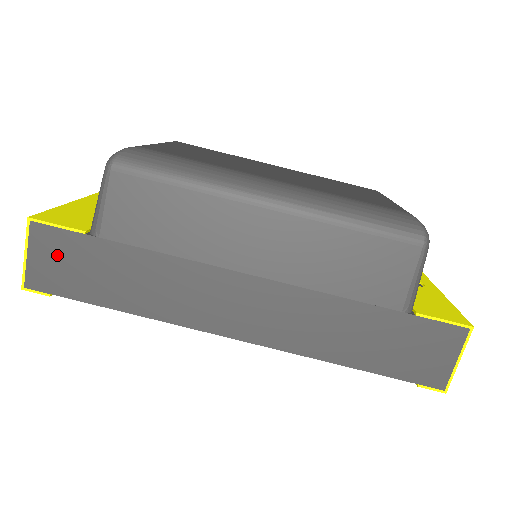
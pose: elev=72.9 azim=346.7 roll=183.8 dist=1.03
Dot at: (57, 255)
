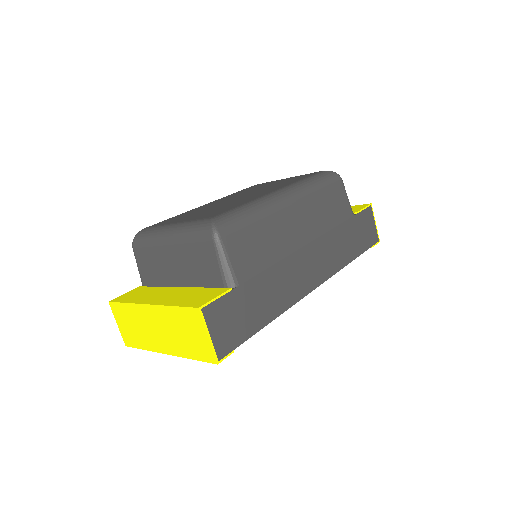
Dot at: (225, 319)
